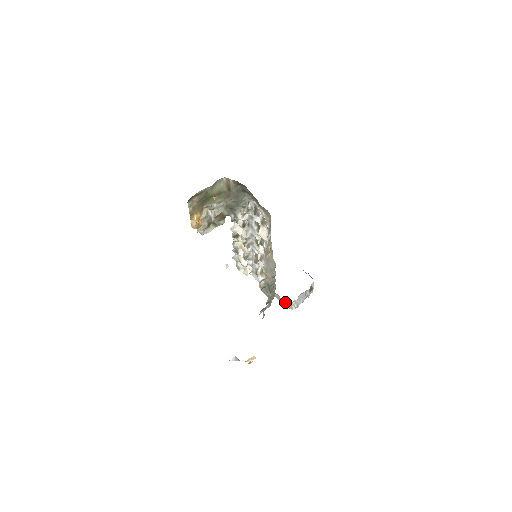
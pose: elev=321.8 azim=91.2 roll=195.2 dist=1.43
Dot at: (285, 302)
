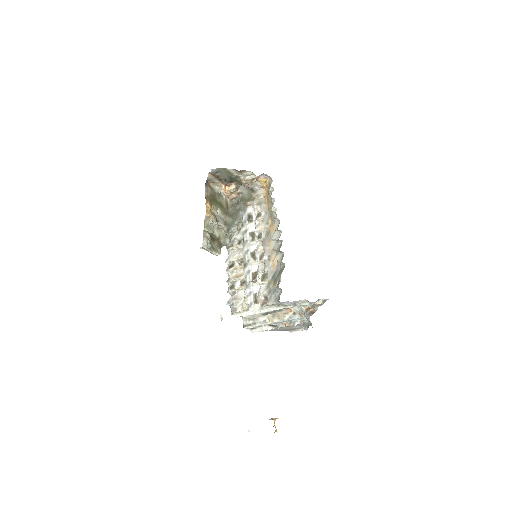
Dot at: (292, 310)
